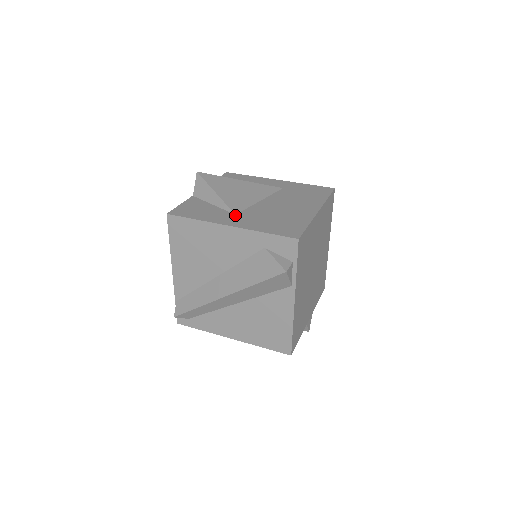
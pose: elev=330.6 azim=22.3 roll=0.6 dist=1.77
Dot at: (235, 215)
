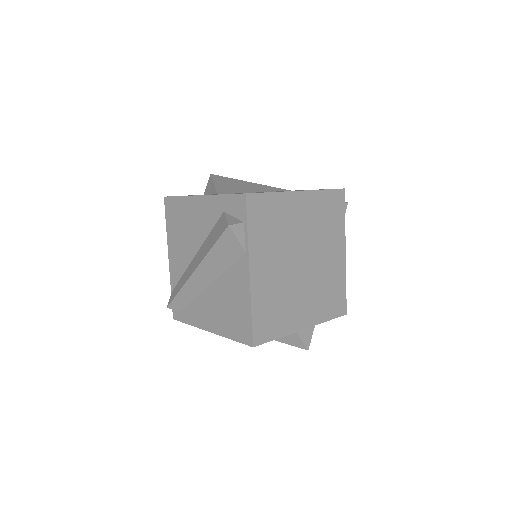
Dot at: occluded
